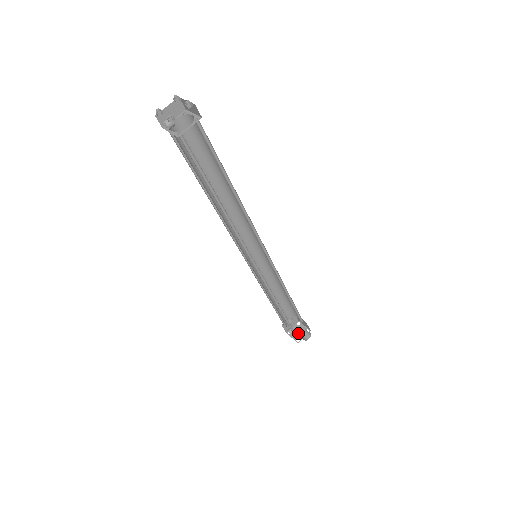
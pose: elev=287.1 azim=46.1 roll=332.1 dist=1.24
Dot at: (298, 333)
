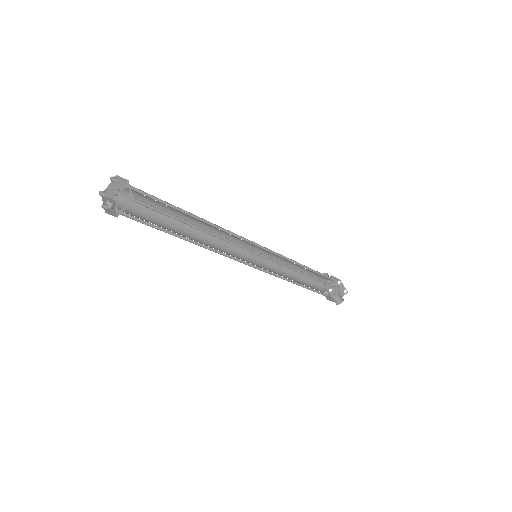
Dot at: (337, 292)
